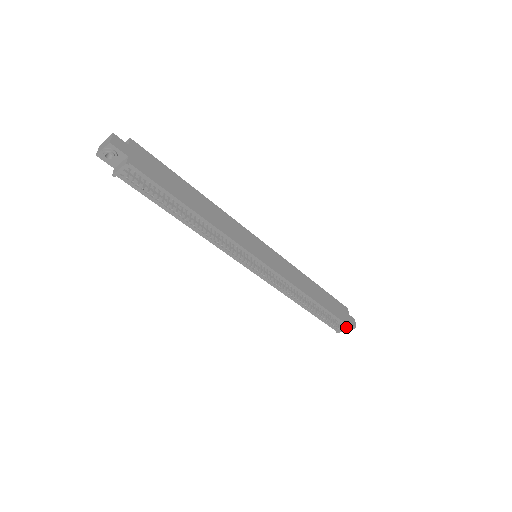
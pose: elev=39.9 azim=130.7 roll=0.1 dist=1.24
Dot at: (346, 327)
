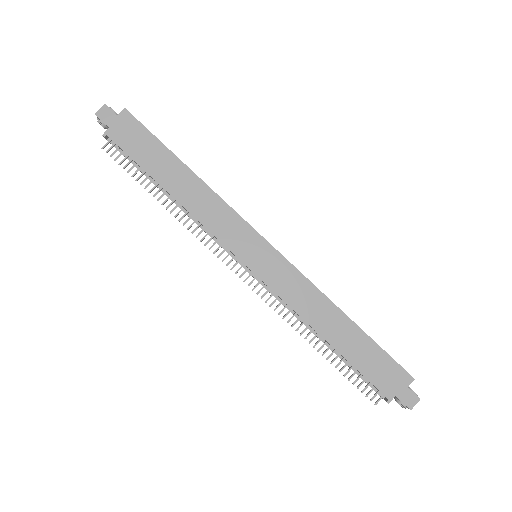
Dot at: (386, 398)
